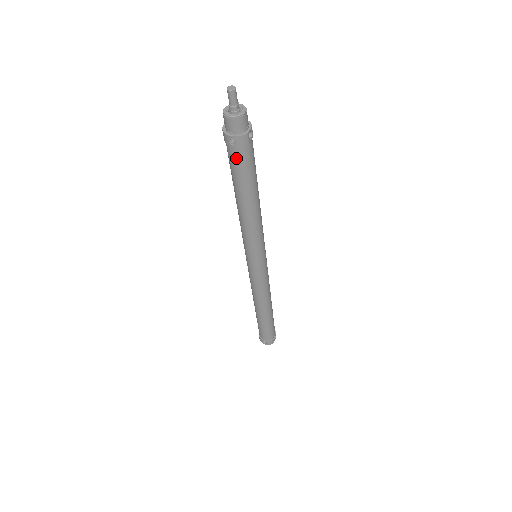
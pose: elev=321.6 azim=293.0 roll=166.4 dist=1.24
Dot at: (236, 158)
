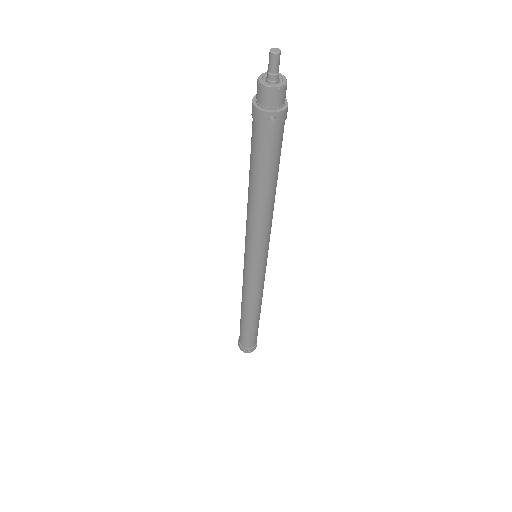
Dot at: (271, 140)
